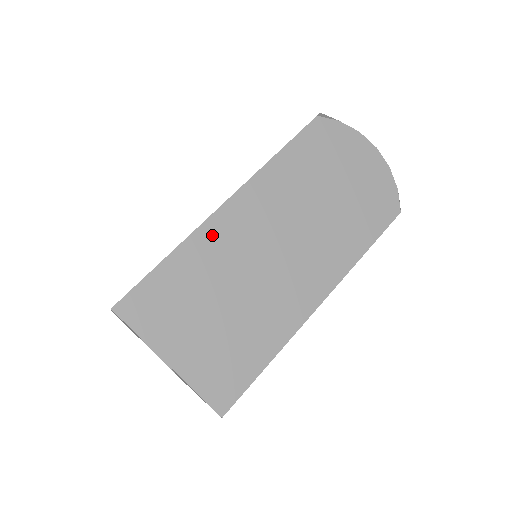
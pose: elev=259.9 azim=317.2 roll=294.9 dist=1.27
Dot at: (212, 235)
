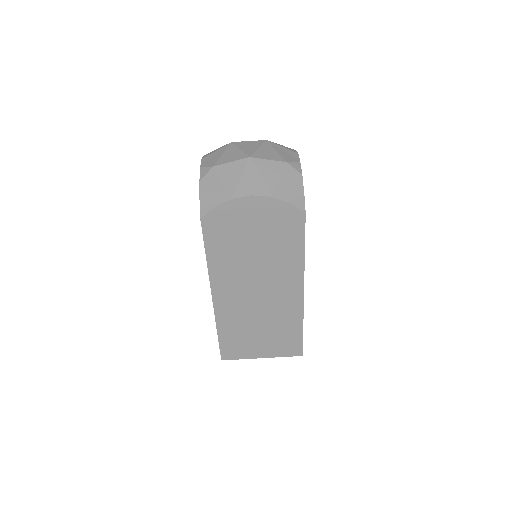
Dot at: (224, 313)
